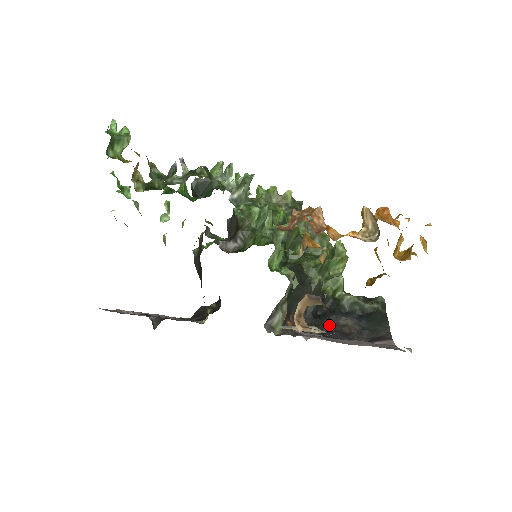
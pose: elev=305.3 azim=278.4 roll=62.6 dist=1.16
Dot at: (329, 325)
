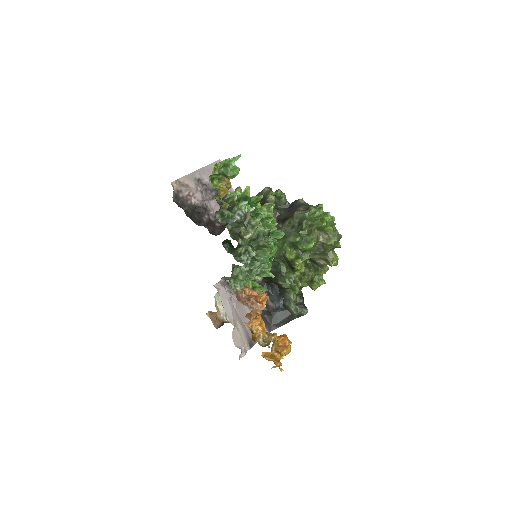
Dot at: (220, 325)
